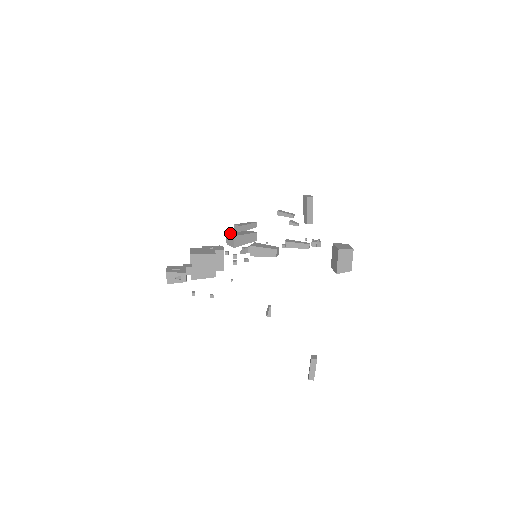
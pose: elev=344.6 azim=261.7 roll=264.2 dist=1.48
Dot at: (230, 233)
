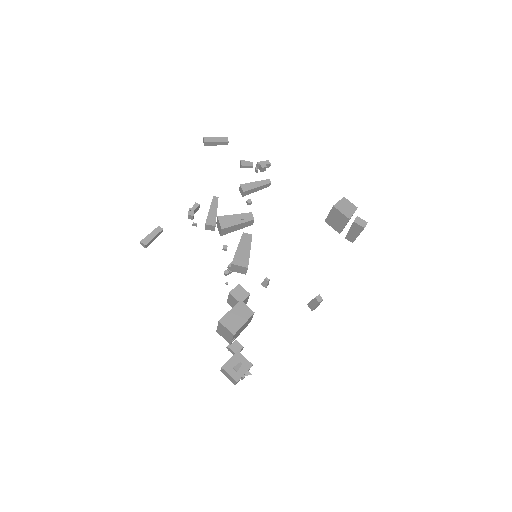
Dot at: (237, 263)
